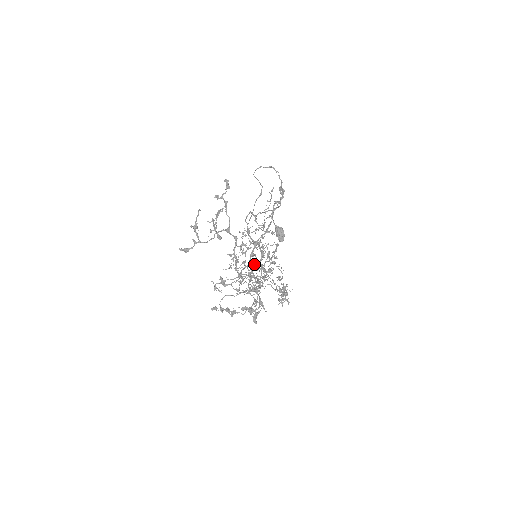
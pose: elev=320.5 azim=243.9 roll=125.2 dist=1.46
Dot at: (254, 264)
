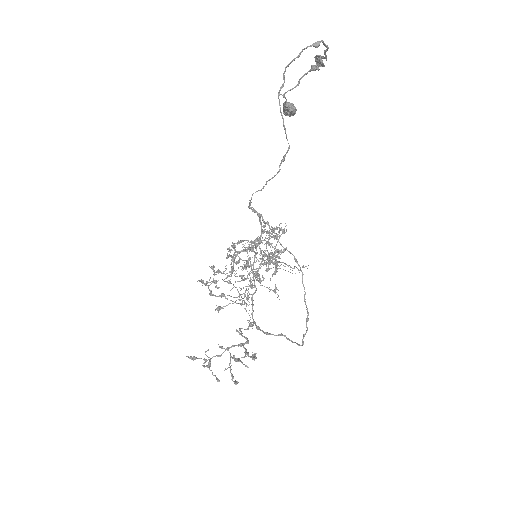
Dot at: occluded
